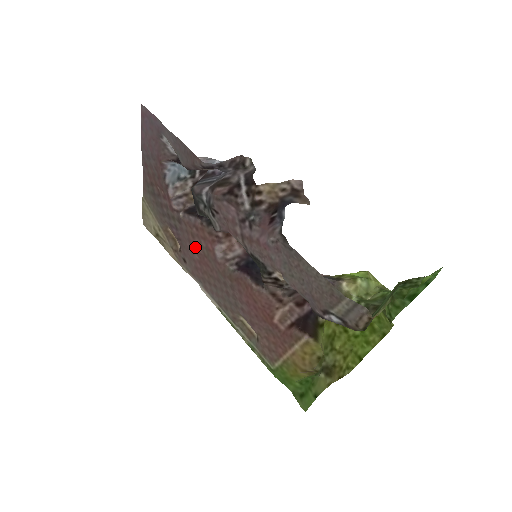
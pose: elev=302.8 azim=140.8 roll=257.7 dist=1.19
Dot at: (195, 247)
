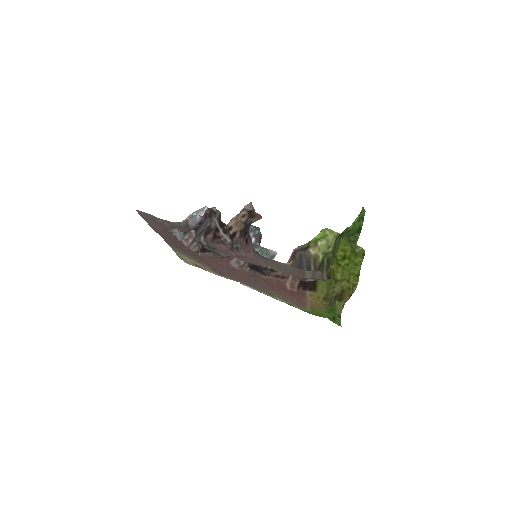
Dot at: (220, 266)
